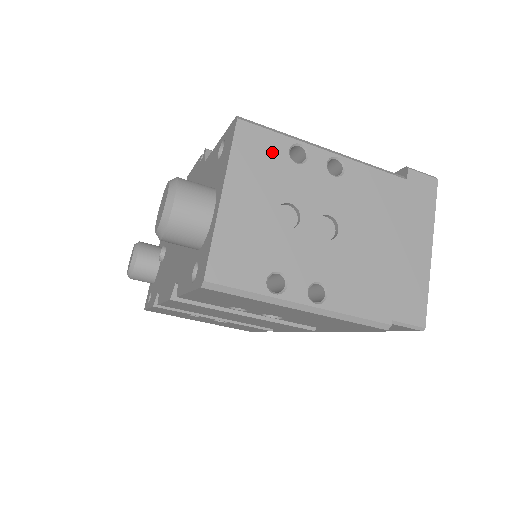
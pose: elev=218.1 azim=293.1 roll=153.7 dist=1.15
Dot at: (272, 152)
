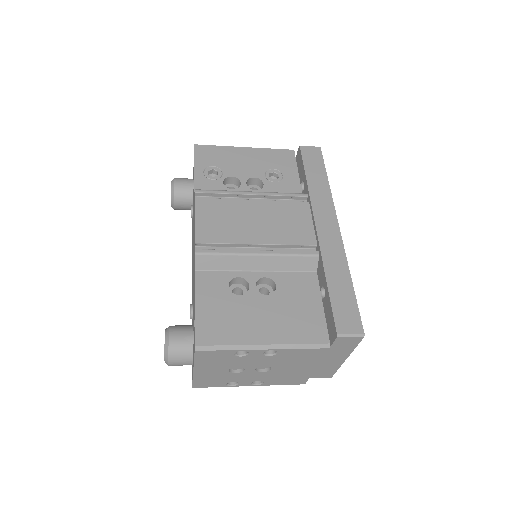
Dot at: (222, 356)
